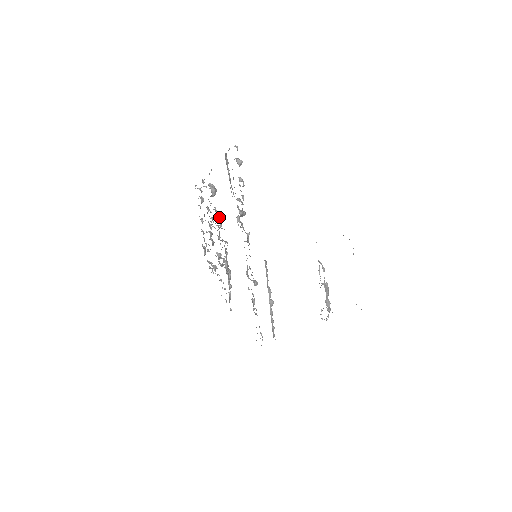
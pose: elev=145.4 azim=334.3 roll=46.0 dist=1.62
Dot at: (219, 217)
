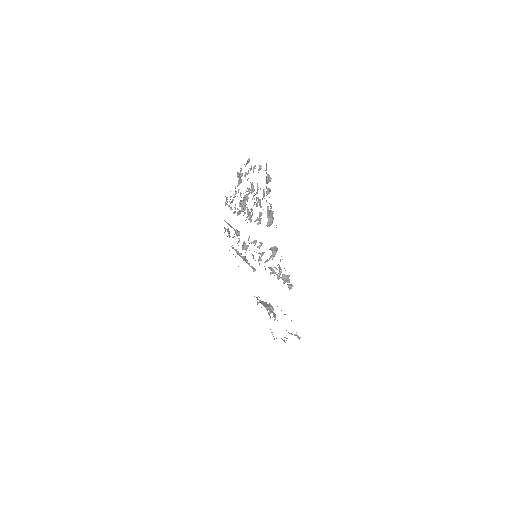
Dot at: occluded
